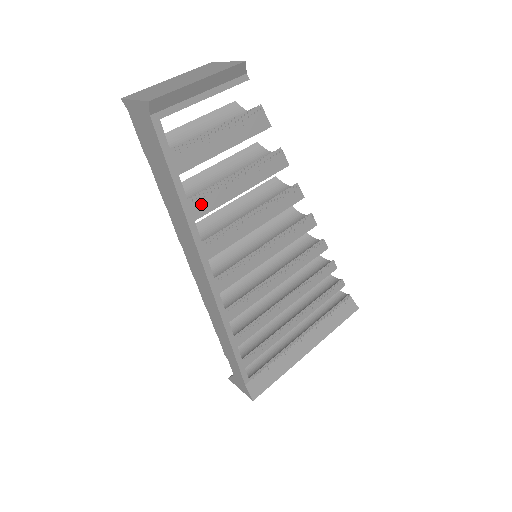
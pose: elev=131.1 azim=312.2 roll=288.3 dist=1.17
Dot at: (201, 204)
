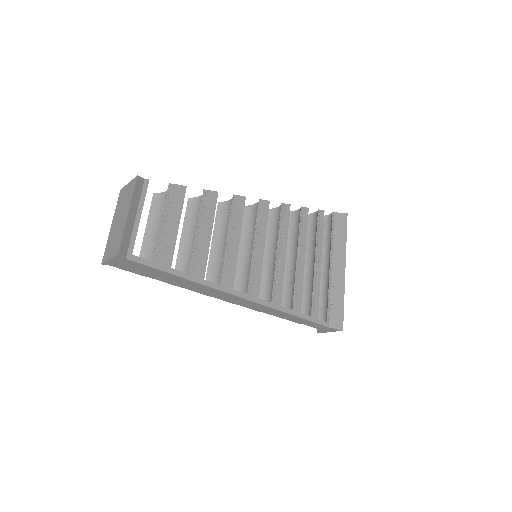
Dot at: (198, 268)
